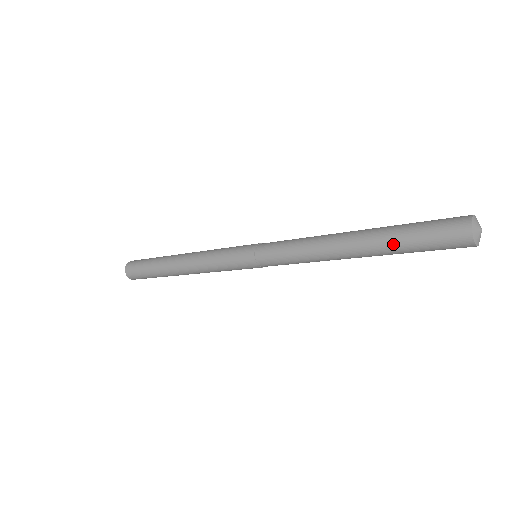
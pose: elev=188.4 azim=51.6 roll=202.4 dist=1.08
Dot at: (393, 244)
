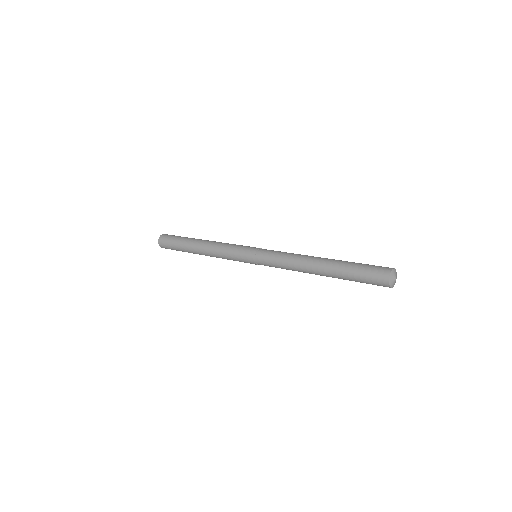
Dot at: (345, 279)
